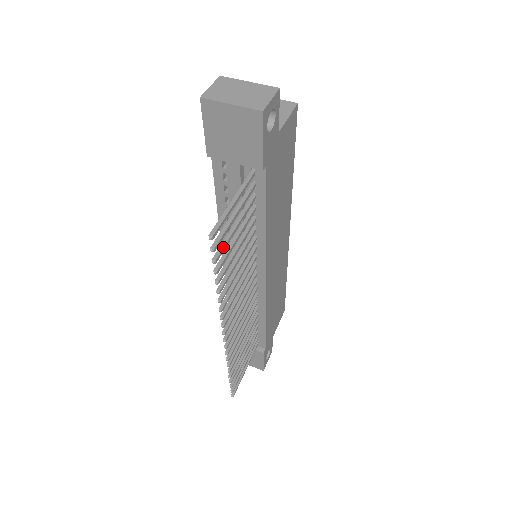
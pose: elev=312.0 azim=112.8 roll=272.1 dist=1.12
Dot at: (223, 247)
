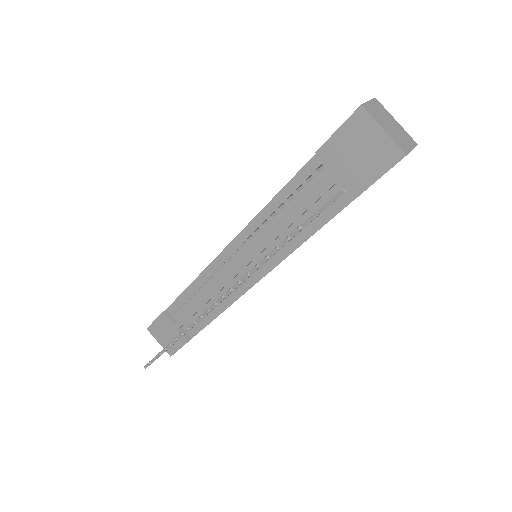
Dot at: occluded
